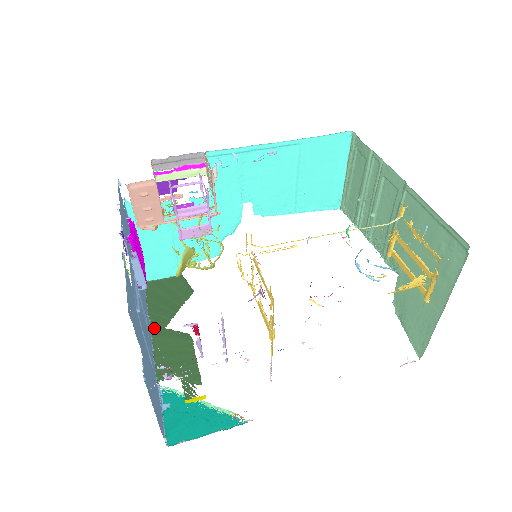
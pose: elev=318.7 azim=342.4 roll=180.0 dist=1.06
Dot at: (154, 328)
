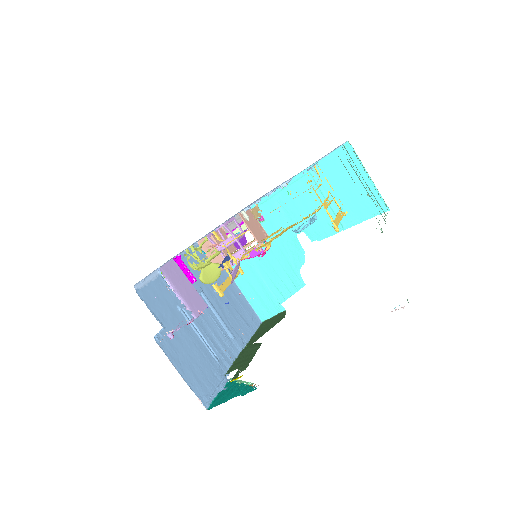
Dot at: (247, 346)
